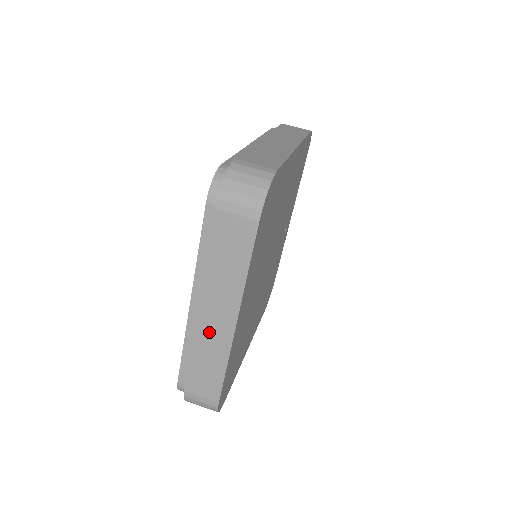
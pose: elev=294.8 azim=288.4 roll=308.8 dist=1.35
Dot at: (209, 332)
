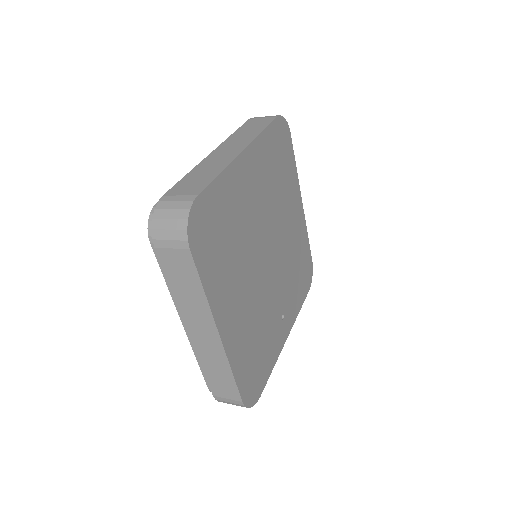
Dot at: (216, 158)
